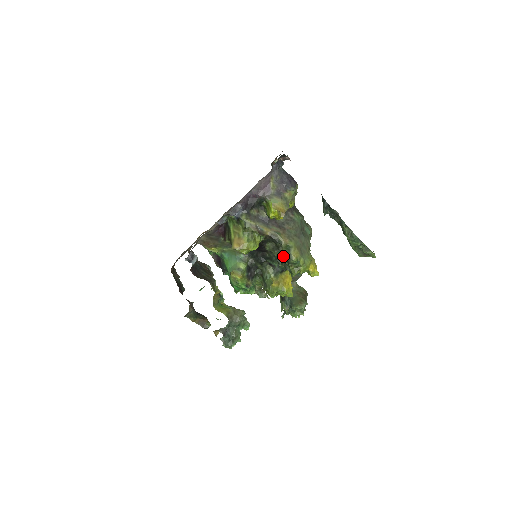
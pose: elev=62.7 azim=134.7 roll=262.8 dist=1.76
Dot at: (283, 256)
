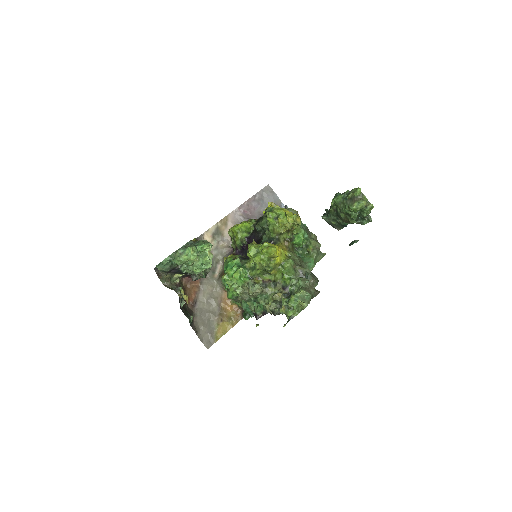
Dot at: (265, 218)
